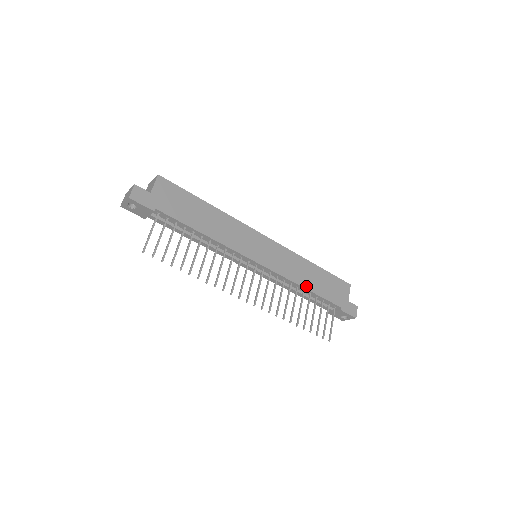
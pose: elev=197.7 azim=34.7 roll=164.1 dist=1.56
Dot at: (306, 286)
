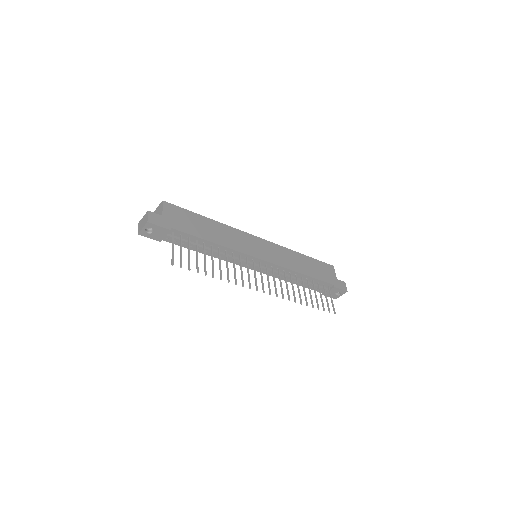
Dot at: (303, 272)
